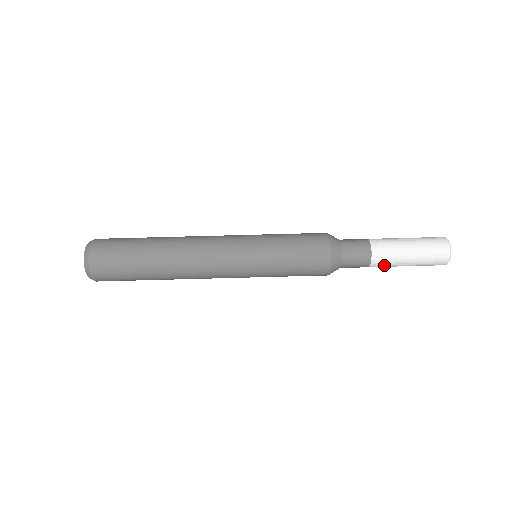
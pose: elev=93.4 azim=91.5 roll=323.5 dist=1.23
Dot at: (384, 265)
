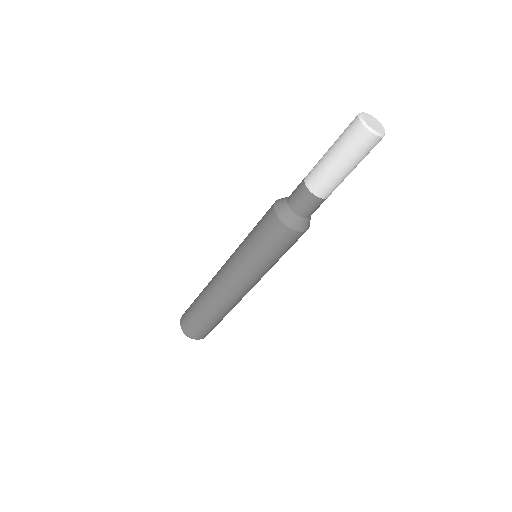
Dot at: occluded
